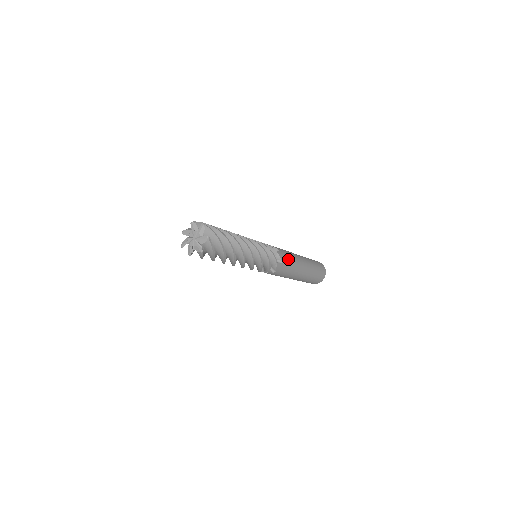
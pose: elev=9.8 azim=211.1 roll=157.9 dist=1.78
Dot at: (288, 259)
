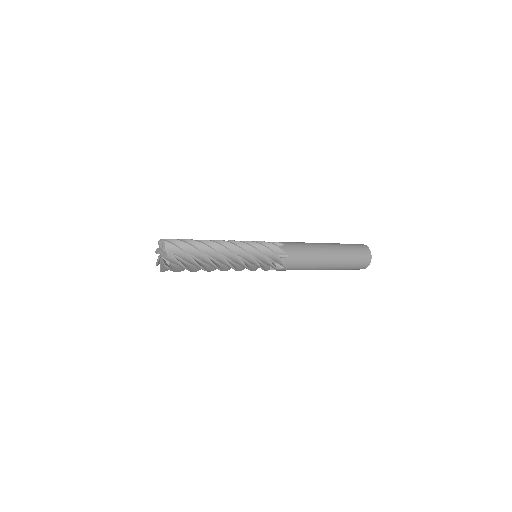
Dot at: (298, 263)
